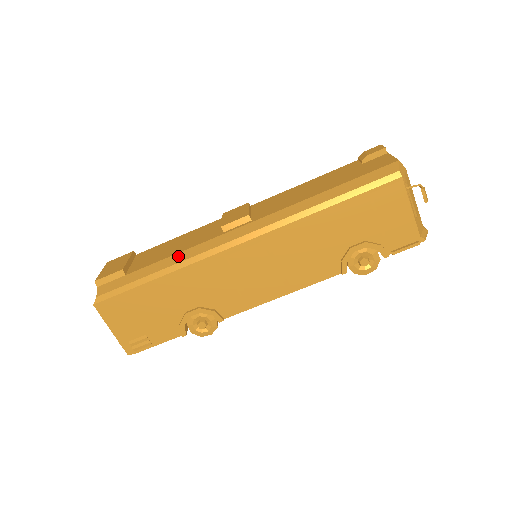
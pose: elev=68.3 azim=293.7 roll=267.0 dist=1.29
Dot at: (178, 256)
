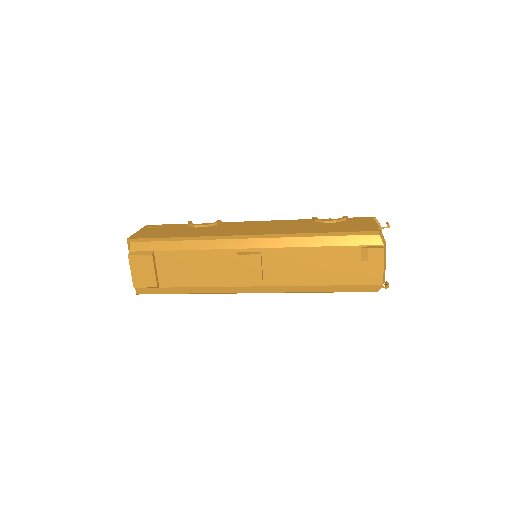
Dot at: (204, 289)
